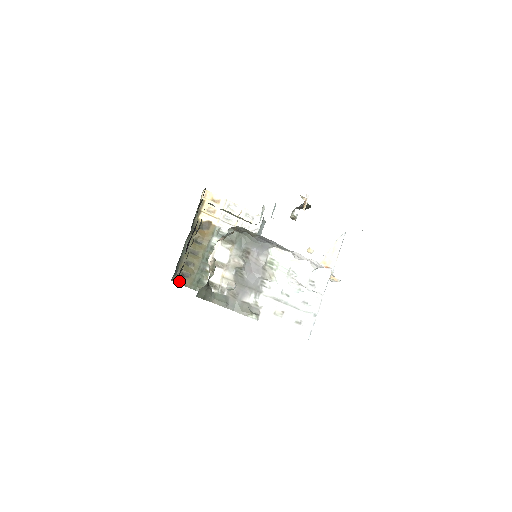
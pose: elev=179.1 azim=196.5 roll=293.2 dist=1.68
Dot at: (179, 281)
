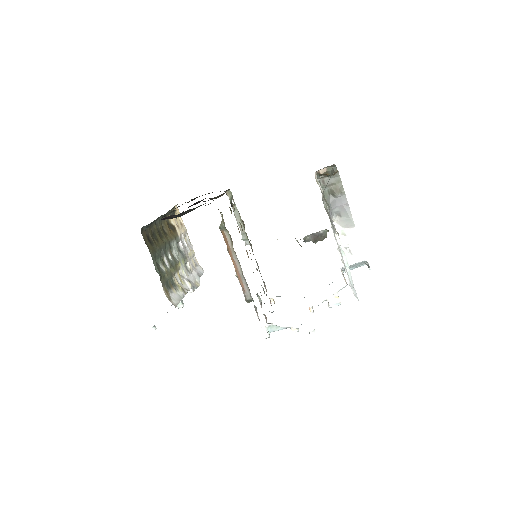
Dot at: (145, 238)
